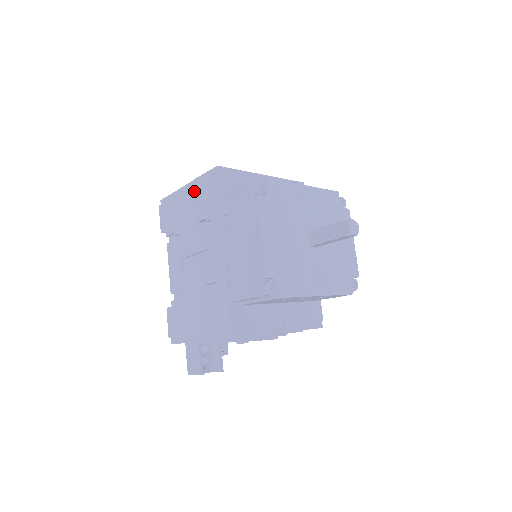
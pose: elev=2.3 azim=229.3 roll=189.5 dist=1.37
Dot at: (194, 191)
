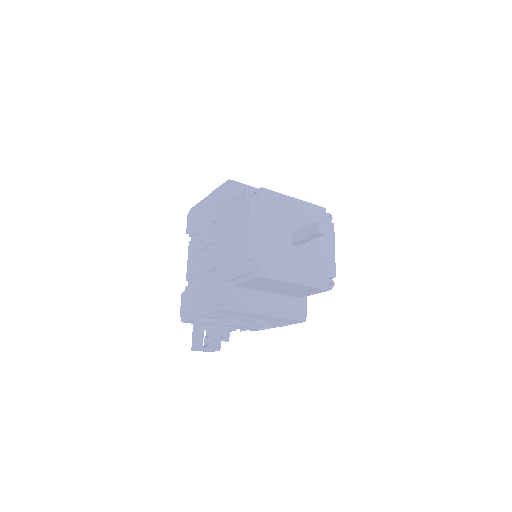
Dot at: (212, 199)
